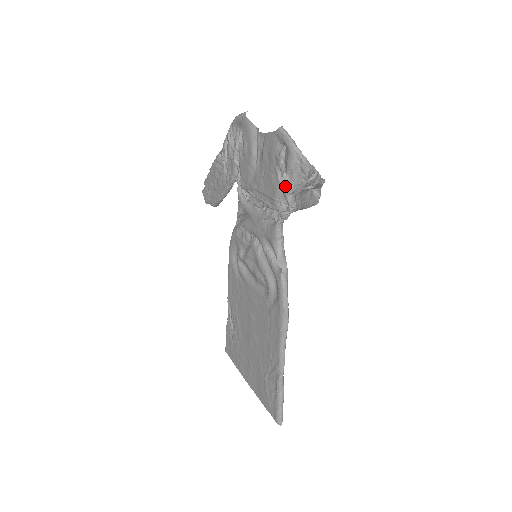
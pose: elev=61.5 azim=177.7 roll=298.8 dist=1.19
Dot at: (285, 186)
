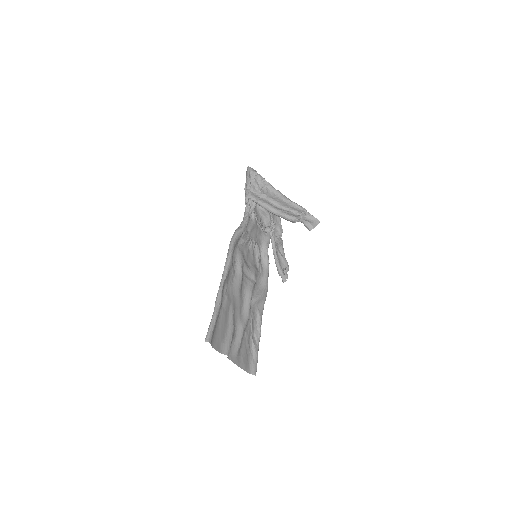
Dot at: occluded
